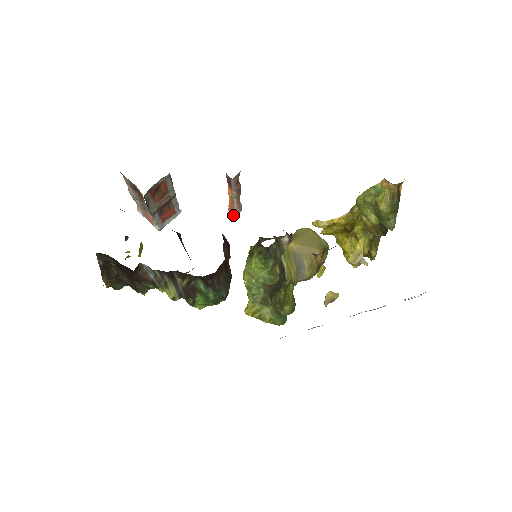
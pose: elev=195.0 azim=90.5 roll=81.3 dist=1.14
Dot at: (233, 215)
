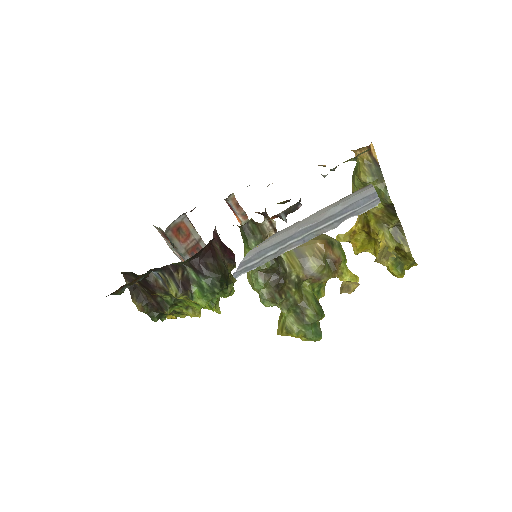
Dot at: occluded
